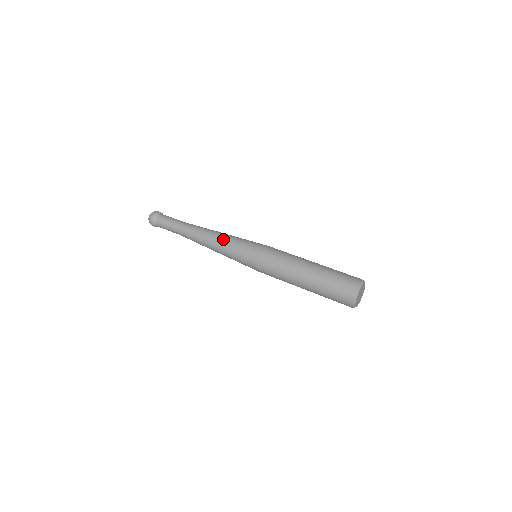
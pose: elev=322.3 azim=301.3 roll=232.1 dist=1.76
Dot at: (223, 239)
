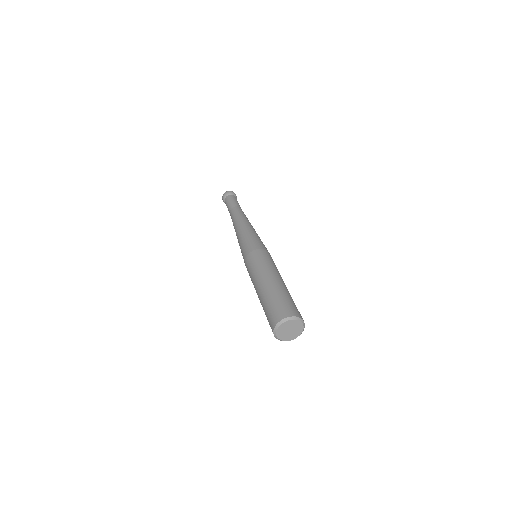
Dot at: (243, 230)
